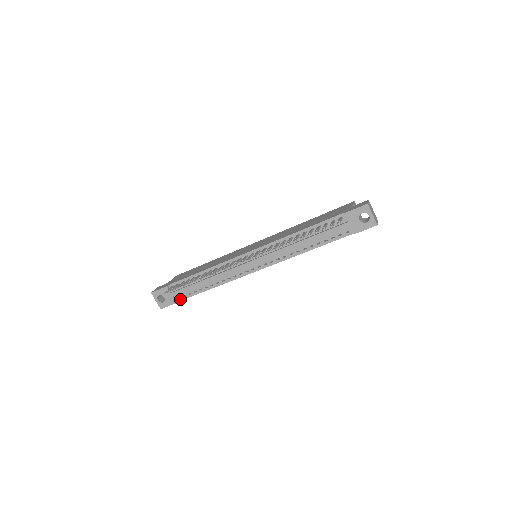
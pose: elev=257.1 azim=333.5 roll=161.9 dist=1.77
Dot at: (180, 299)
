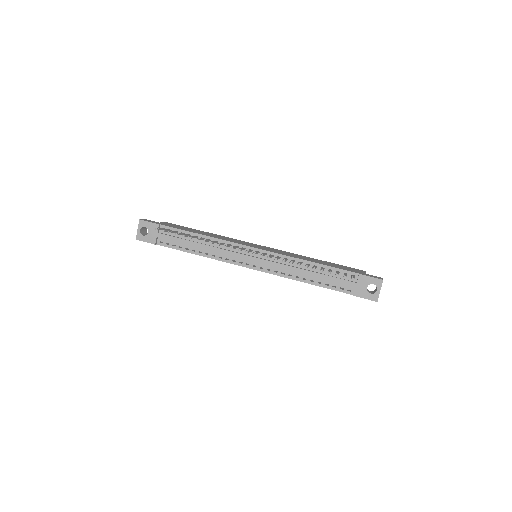
Dot at: (161, 244)
